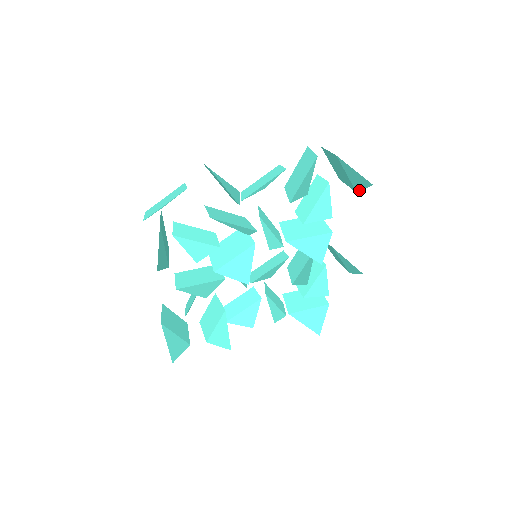
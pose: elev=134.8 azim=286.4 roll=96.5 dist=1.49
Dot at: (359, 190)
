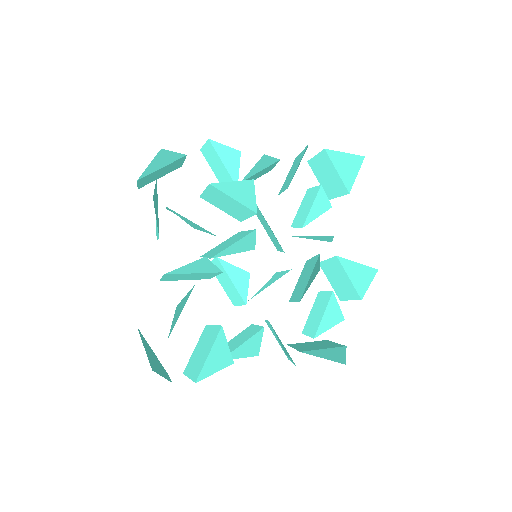
Dot at: (351, 185)
